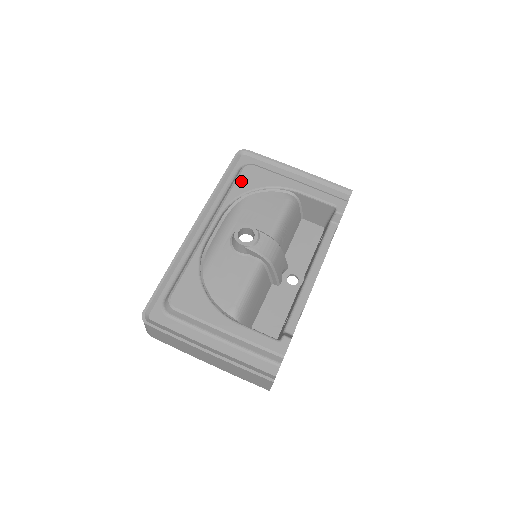
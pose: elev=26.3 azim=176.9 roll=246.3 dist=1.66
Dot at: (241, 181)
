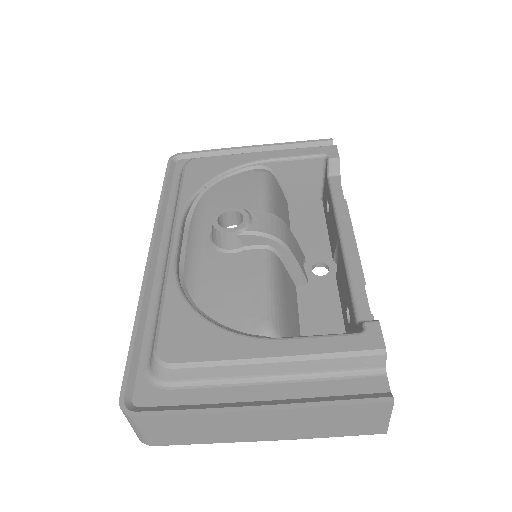
Dot at: (189, 178)
